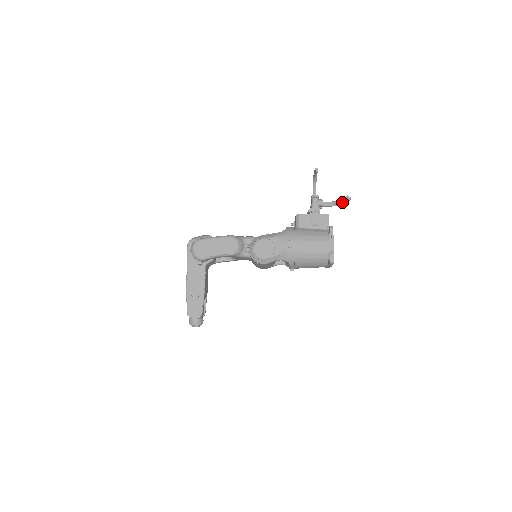
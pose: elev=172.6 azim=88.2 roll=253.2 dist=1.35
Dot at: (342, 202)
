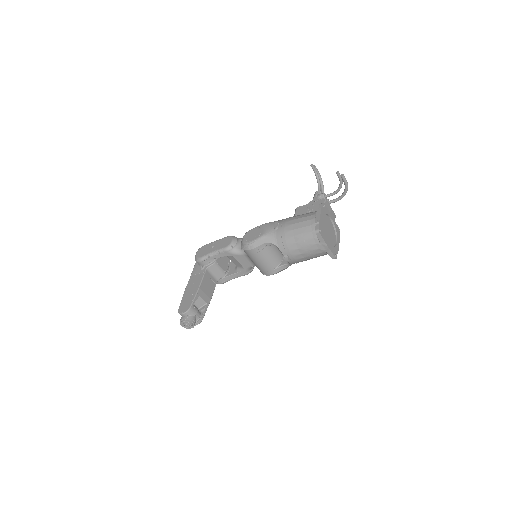
Dot at: (344, 189)
